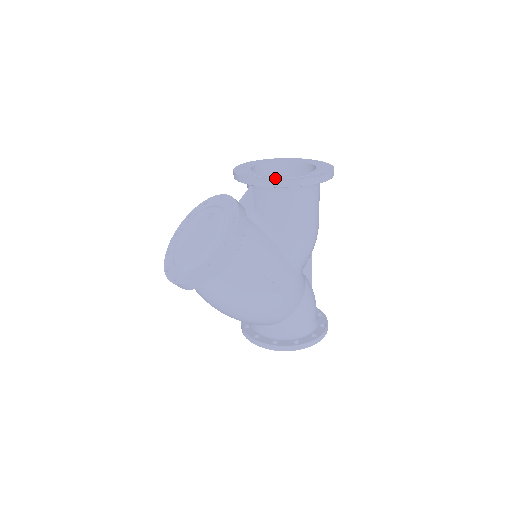
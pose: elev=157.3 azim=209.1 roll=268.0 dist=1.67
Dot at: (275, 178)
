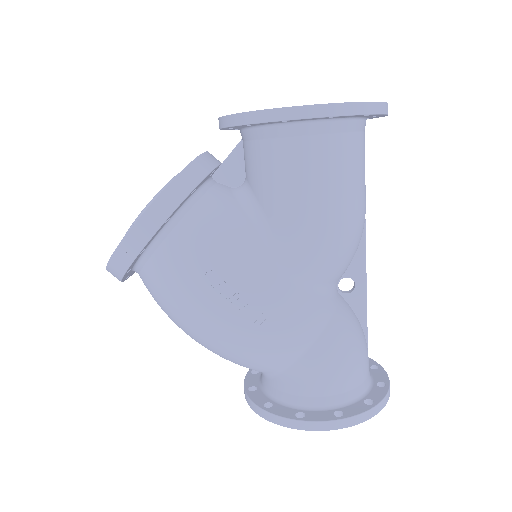
Dot at: occluded
